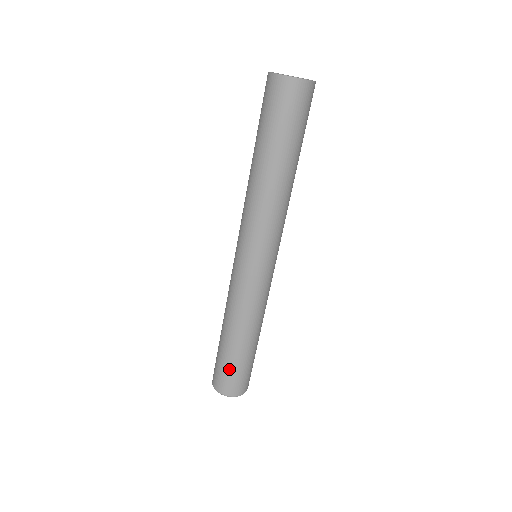
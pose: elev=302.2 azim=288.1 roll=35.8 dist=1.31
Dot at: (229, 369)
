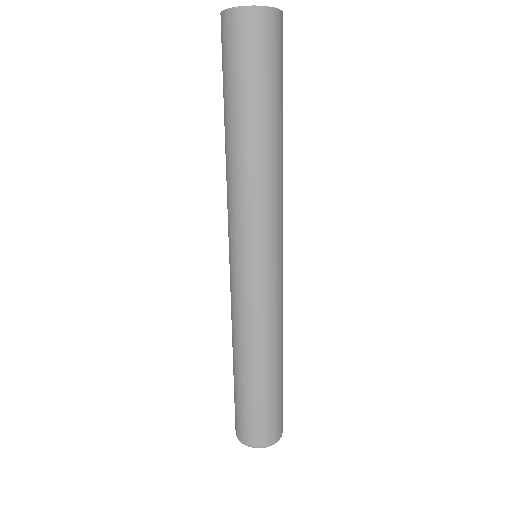
Dot at: (256, 411)
